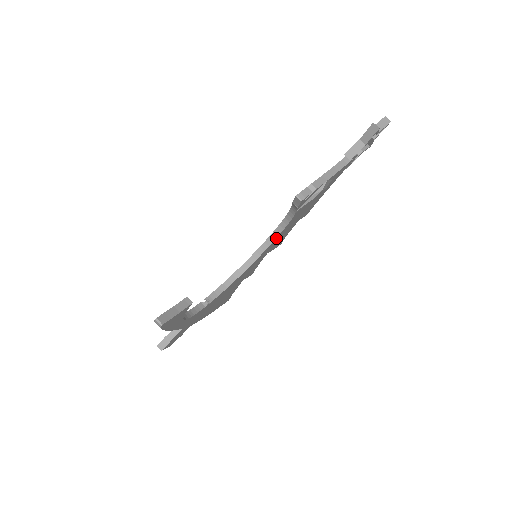
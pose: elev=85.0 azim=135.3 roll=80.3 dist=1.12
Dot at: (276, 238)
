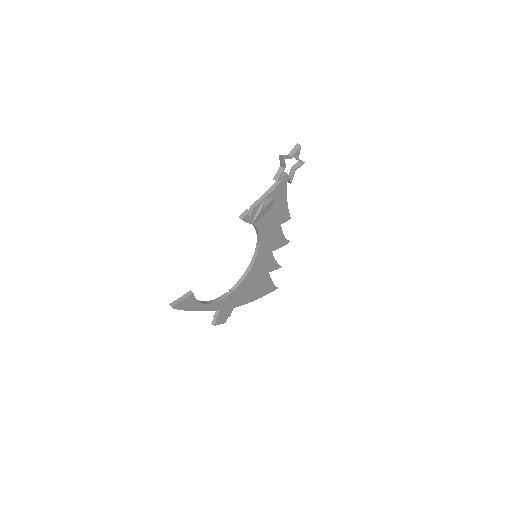
Dot at: (260, 242)
